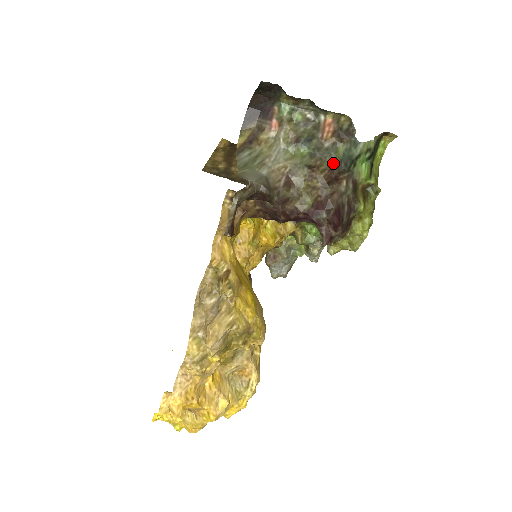
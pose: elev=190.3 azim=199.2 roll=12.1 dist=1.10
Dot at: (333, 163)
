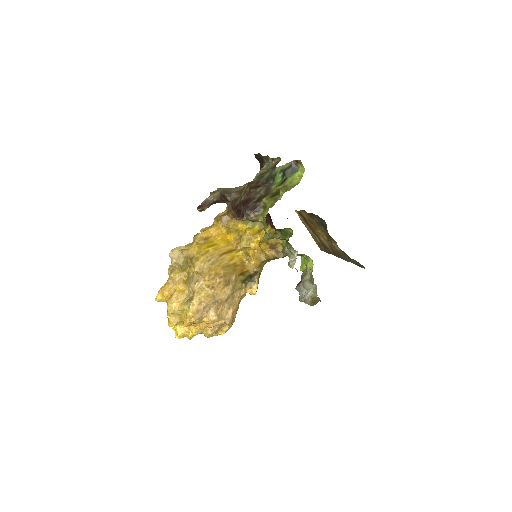
Dot at: (261, 180)
